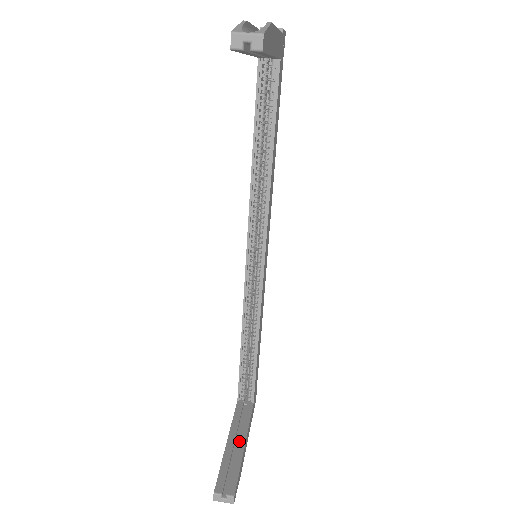
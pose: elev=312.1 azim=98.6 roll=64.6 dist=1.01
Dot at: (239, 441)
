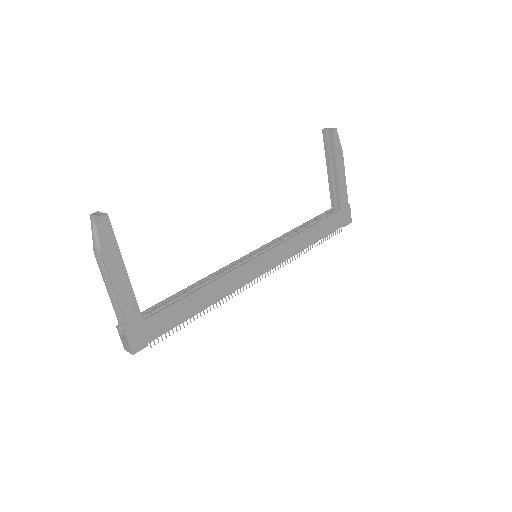
Dot at: (124, 270)
